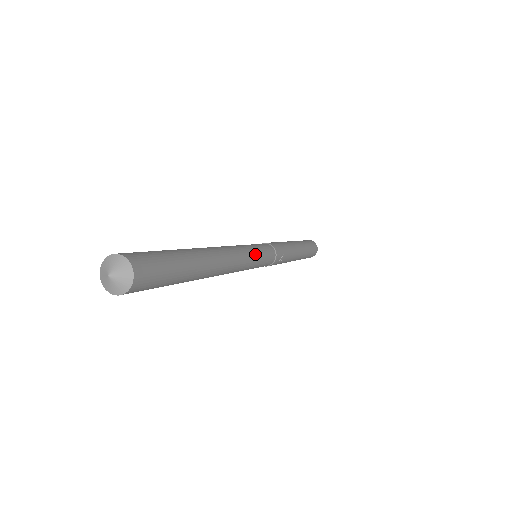
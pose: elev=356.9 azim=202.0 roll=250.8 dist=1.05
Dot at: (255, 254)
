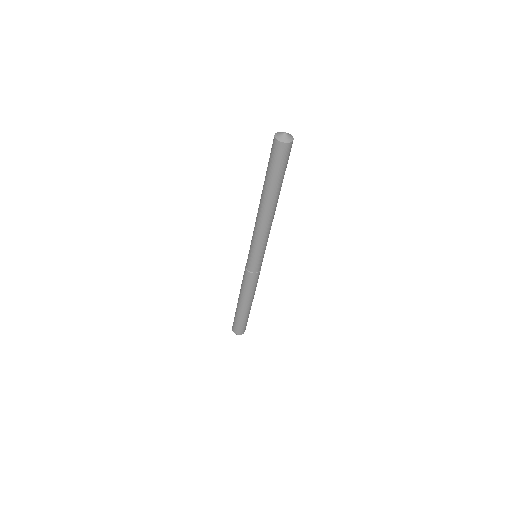
Dot at: occluded
